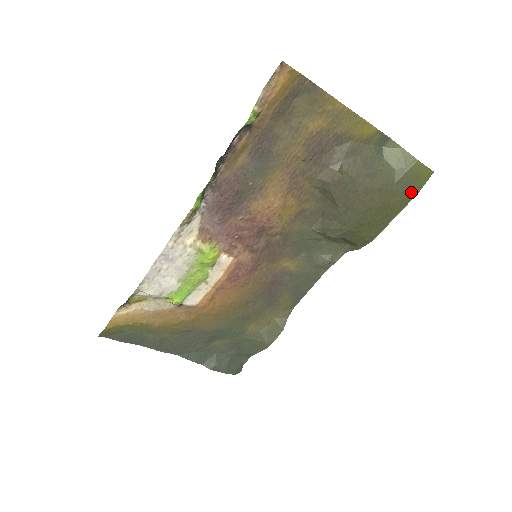
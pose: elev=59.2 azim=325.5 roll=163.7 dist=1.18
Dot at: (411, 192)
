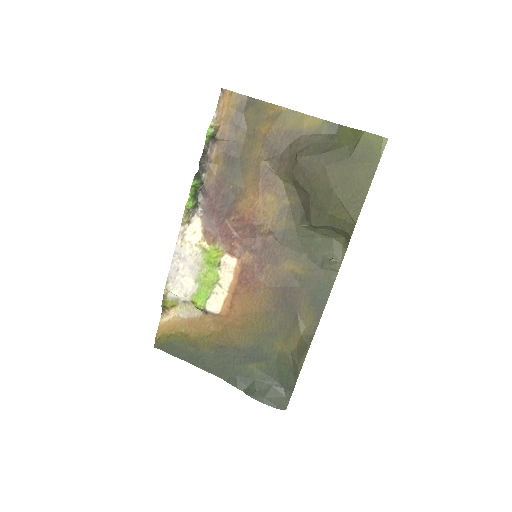
Dot at: (371, 162)
